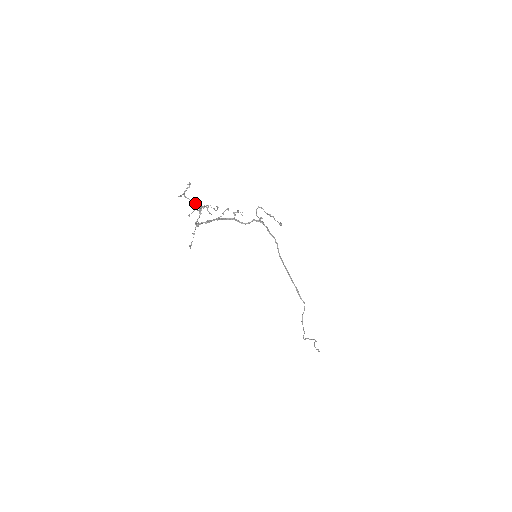
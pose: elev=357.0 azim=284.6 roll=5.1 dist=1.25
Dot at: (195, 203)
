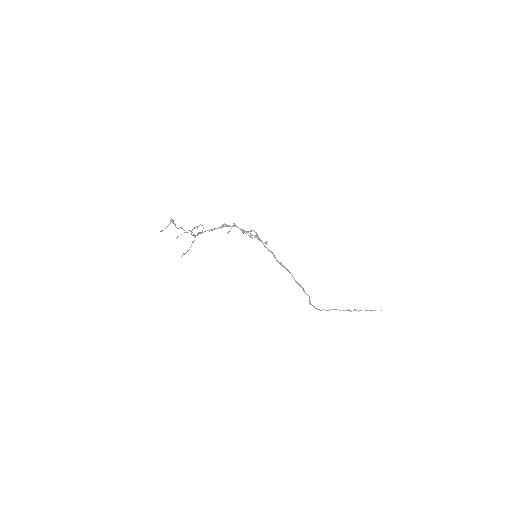
Dot at: occluded
